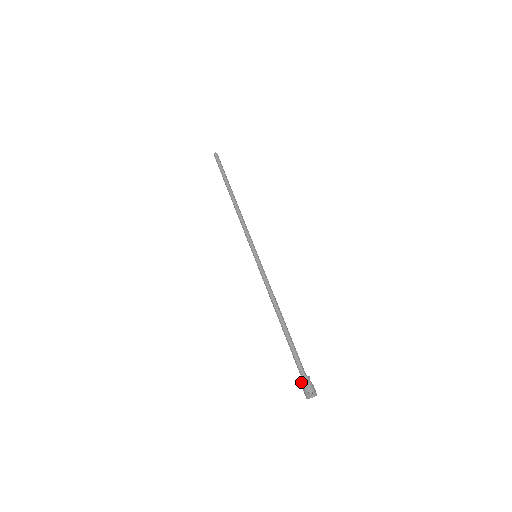
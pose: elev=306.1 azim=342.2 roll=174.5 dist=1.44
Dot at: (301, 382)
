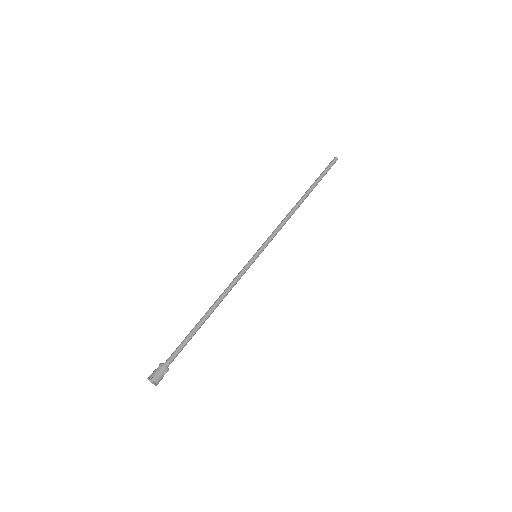
Dot at: (160, 366)
